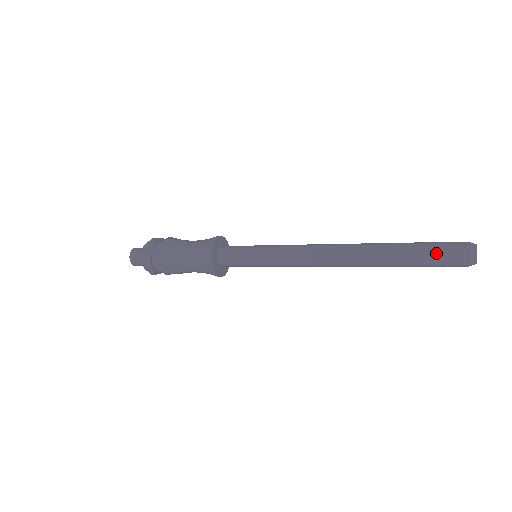
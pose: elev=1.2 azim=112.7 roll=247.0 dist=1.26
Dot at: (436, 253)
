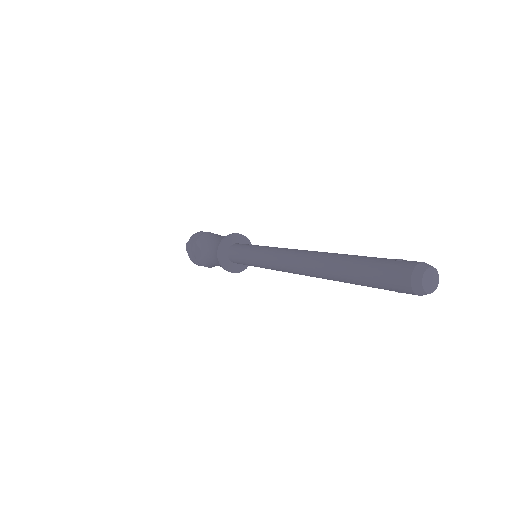
Dot at: (380, 283)
